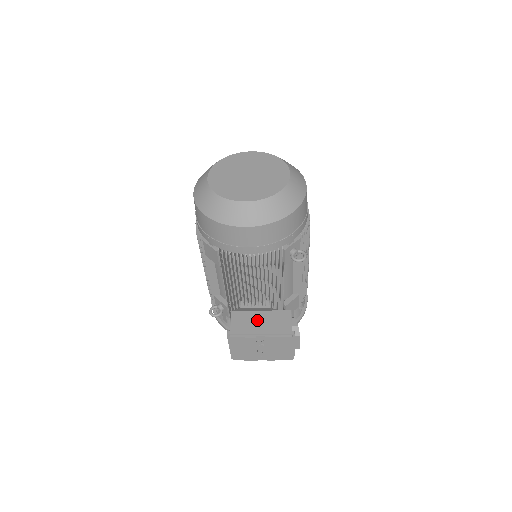
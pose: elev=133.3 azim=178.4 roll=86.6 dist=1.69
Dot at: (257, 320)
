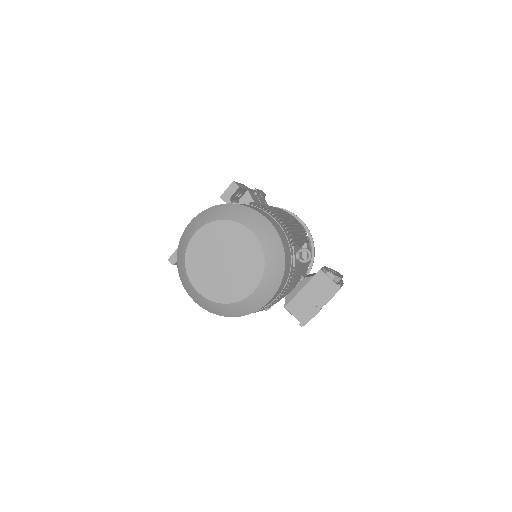
Dot at: (307, 298)
